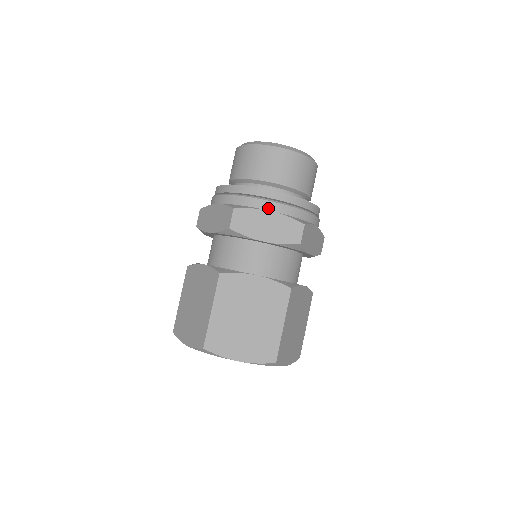
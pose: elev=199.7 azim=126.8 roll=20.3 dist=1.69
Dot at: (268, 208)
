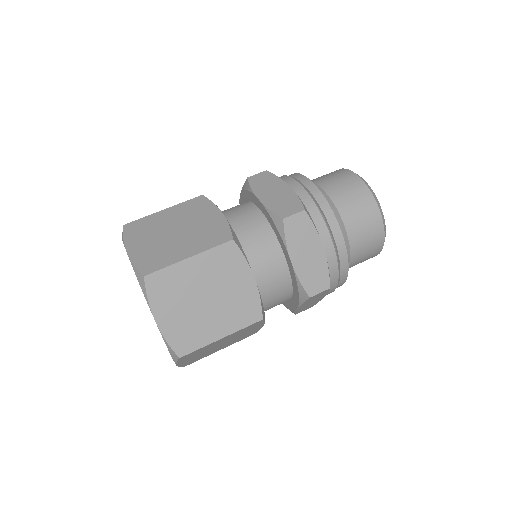
Dot at: (325, 243)
